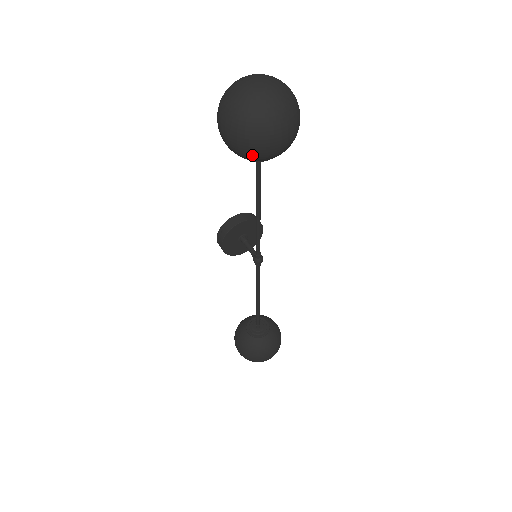
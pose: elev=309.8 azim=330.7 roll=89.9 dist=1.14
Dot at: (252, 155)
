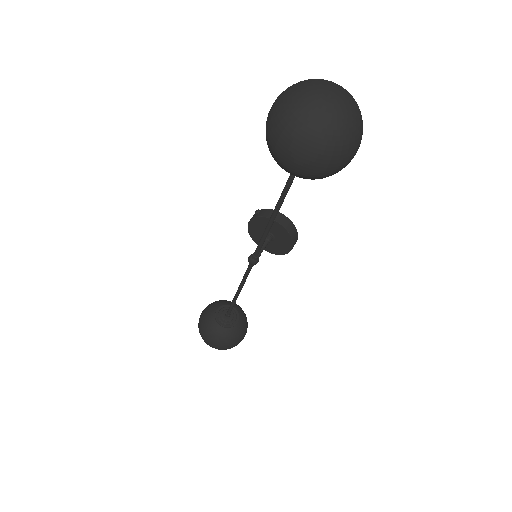
Dot at: (269, 148)
